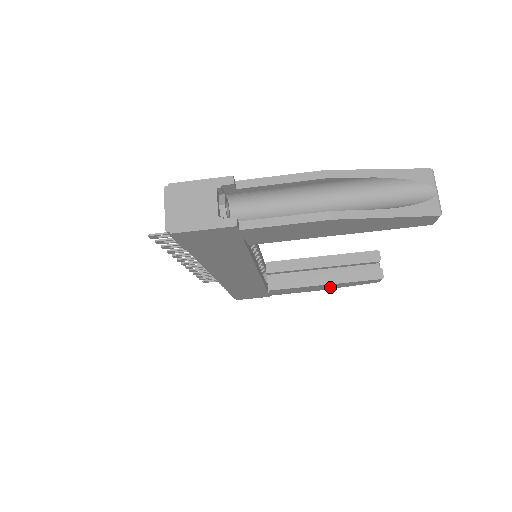
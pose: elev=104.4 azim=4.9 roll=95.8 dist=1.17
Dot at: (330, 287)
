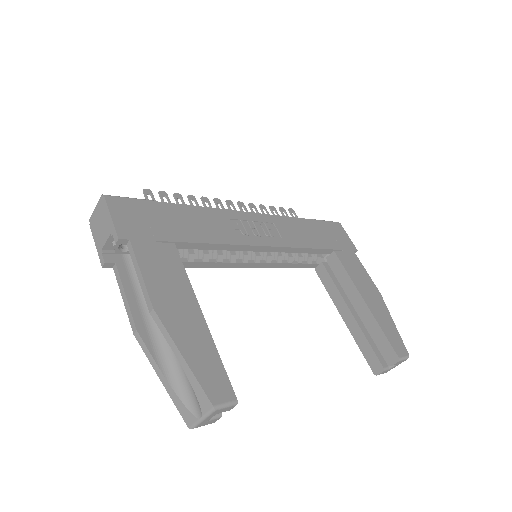
Dot at: occluded
